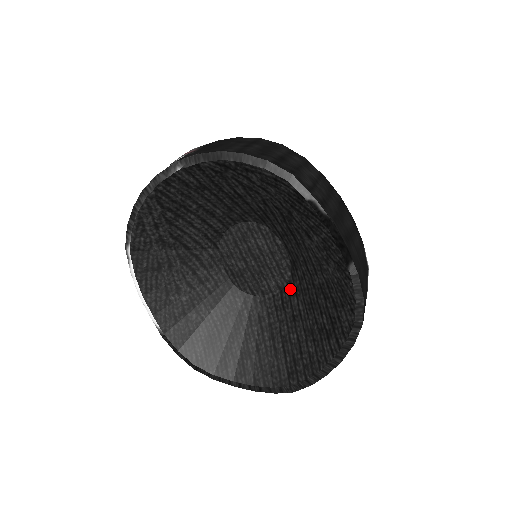
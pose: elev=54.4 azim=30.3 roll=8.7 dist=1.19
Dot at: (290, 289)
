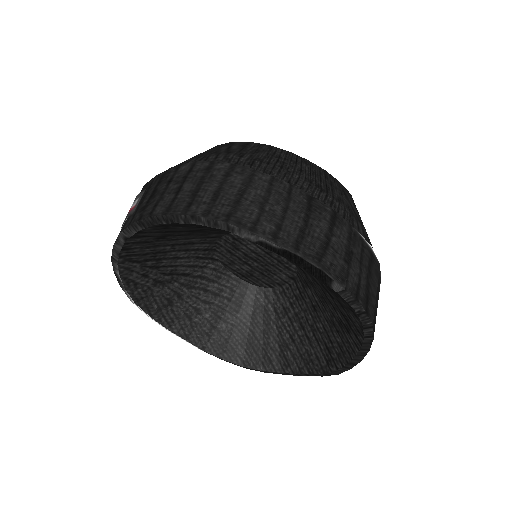
Dot at: (301, 280)
